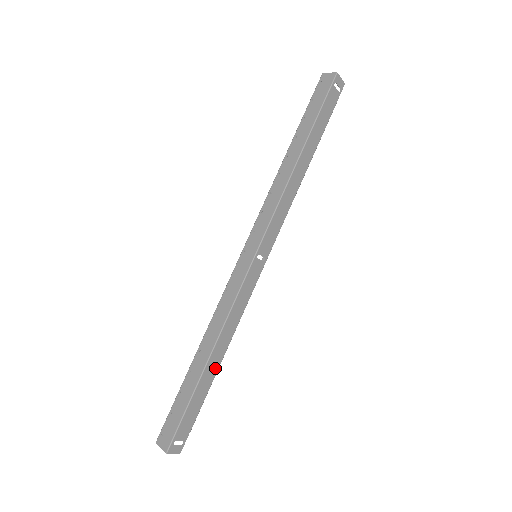
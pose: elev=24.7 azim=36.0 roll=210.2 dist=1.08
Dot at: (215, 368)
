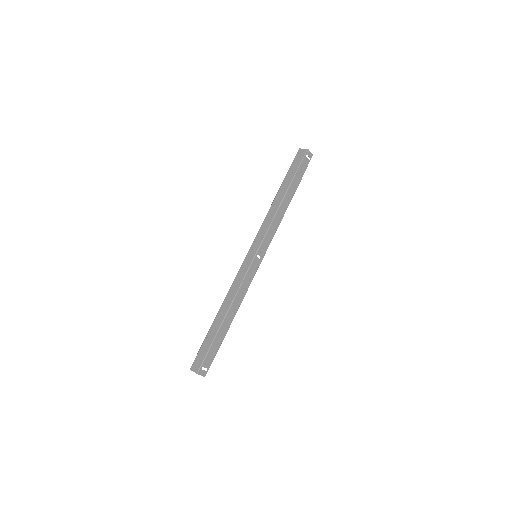
Dot at: (229, 324)
